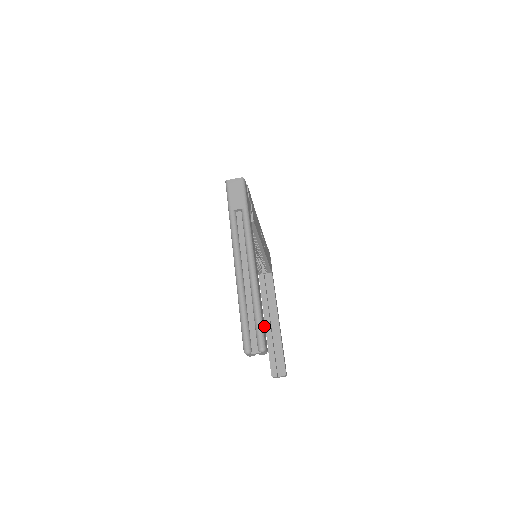
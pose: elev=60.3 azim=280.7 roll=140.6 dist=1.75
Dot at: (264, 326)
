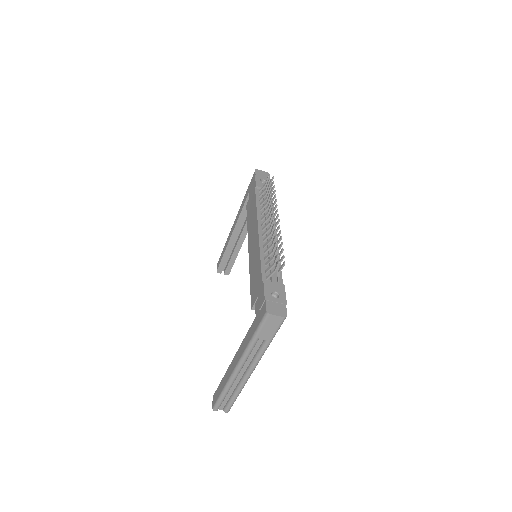
Dot at: occluded
